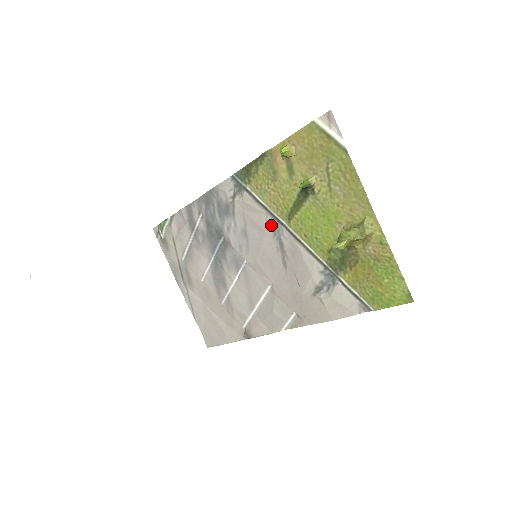
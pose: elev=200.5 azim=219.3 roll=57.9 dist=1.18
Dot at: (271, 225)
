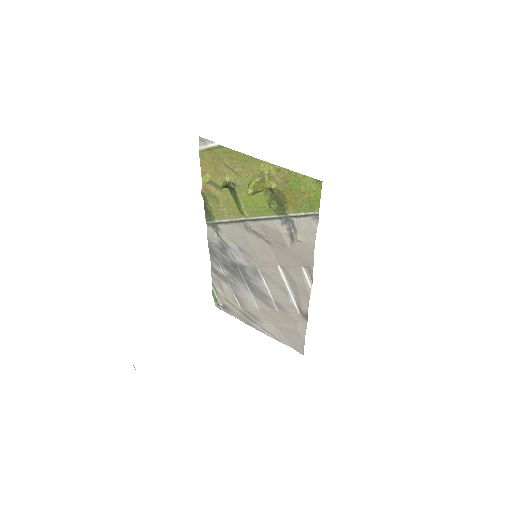
Dot at: (243, 228)
